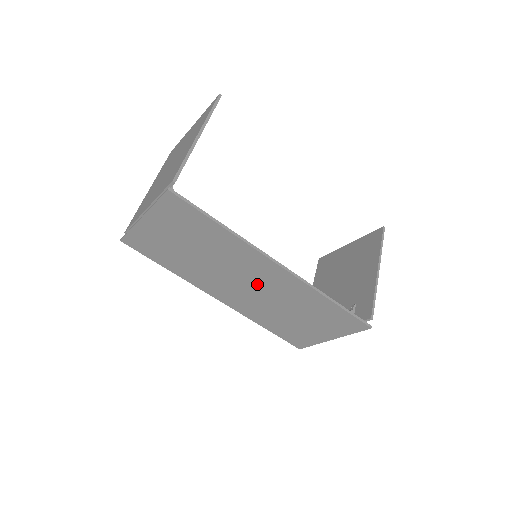
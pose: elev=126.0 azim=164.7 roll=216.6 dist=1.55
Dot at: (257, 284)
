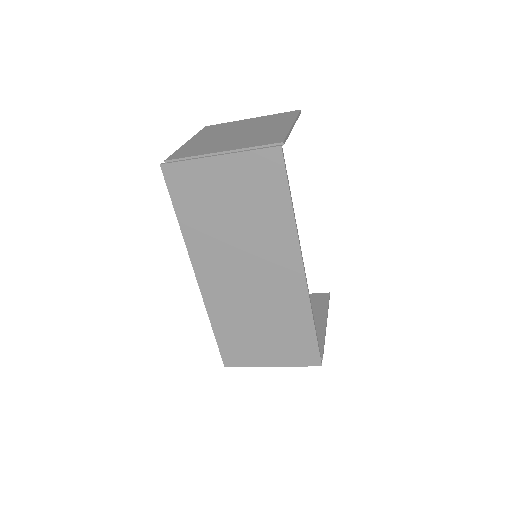
Dot at: (260, 278)
